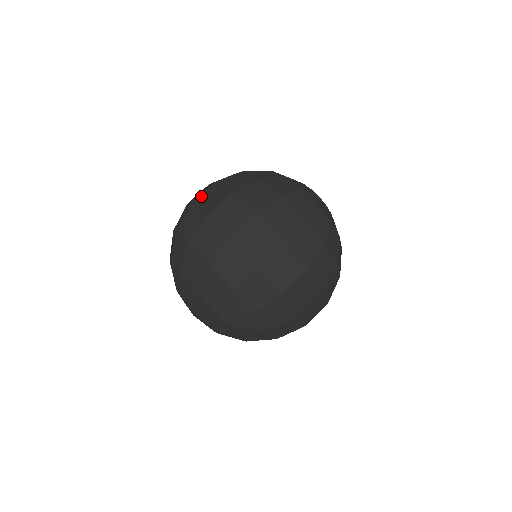
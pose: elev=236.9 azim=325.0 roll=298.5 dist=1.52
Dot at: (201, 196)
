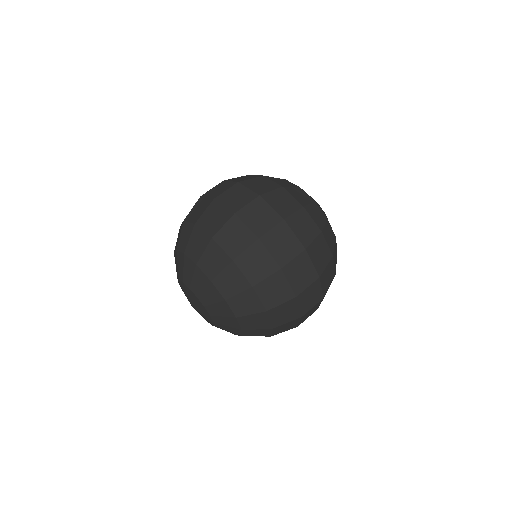
Dot at: (210, 190)
